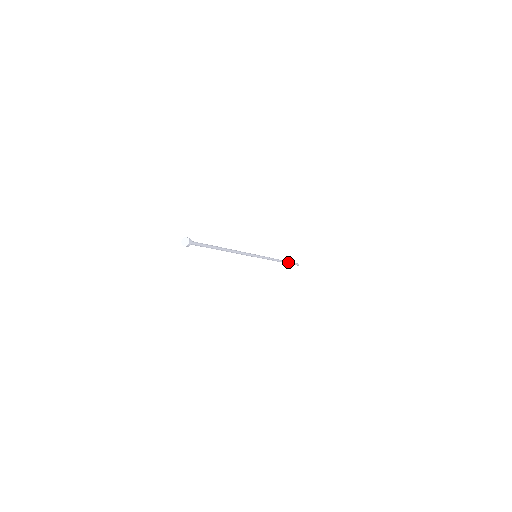
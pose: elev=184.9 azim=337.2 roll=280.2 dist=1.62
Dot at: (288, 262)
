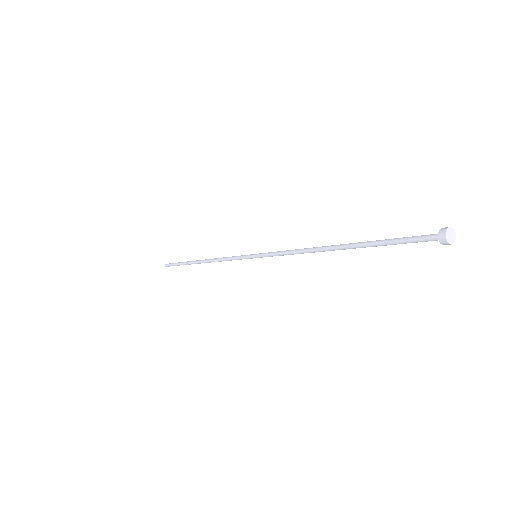
Dot at: occluded
